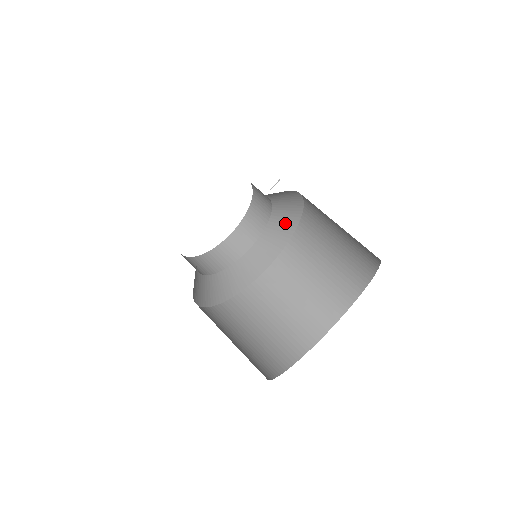
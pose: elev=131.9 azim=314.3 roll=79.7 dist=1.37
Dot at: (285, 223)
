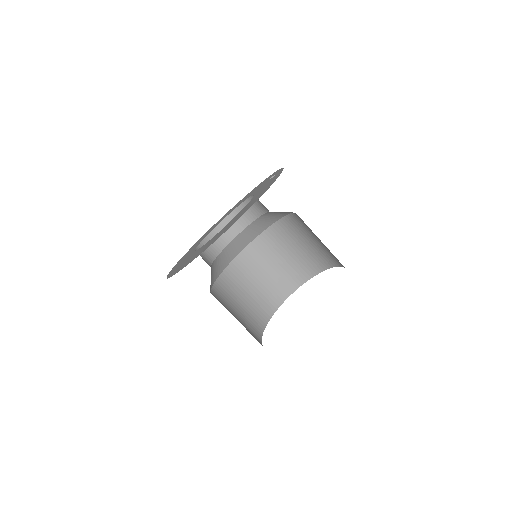
Dot at: (281, 212)
